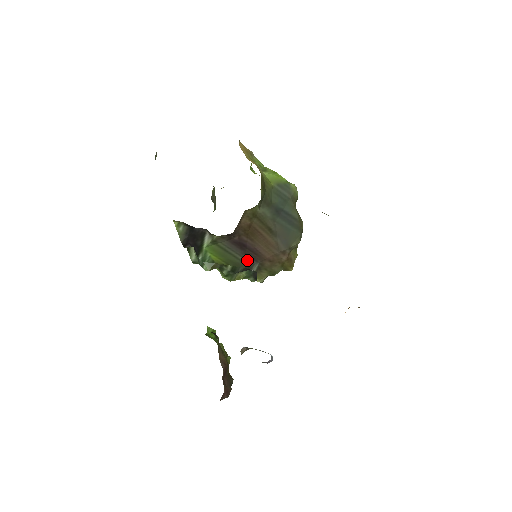
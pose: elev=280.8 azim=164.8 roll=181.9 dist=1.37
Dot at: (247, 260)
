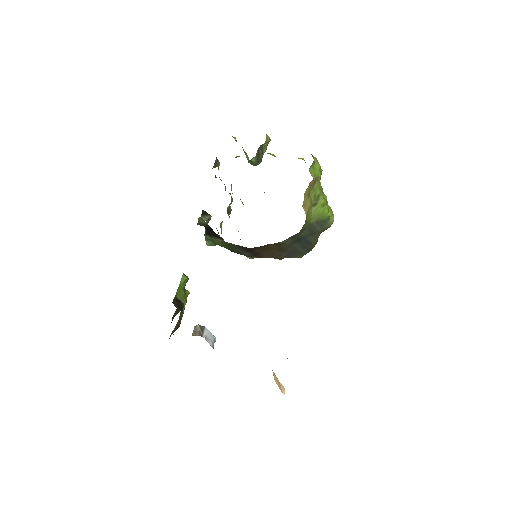
Dot at: (247, 253)
